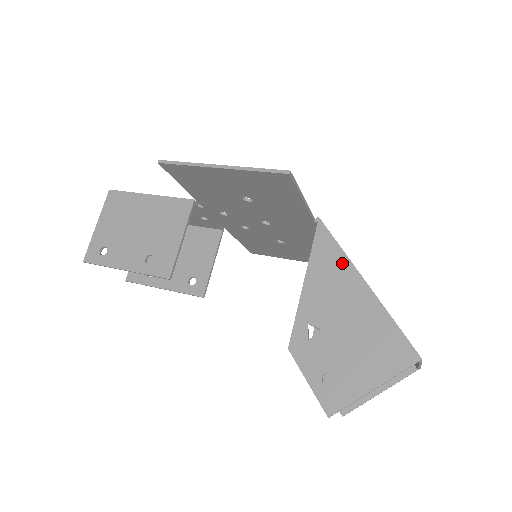
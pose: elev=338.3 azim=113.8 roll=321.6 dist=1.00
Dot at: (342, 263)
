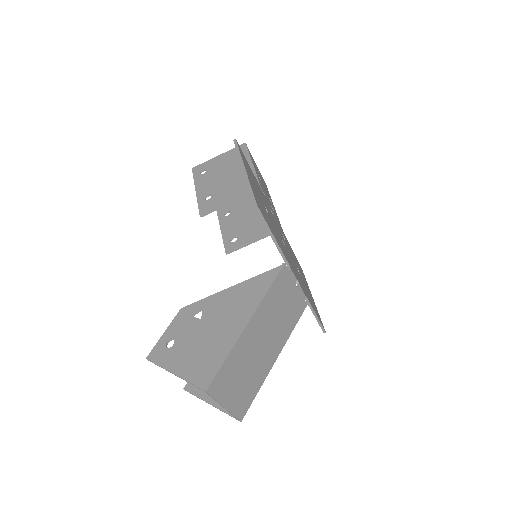
Dot at: (255, 300)
